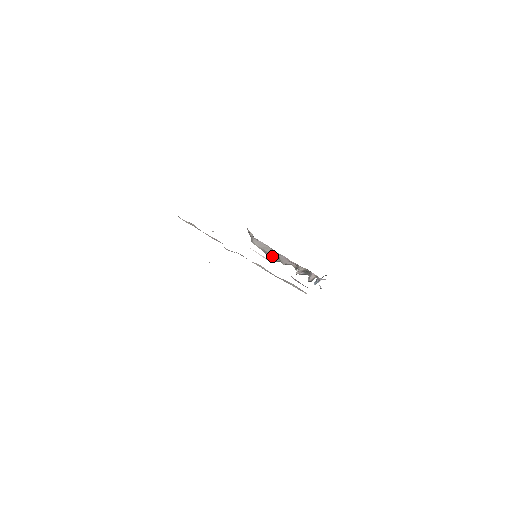
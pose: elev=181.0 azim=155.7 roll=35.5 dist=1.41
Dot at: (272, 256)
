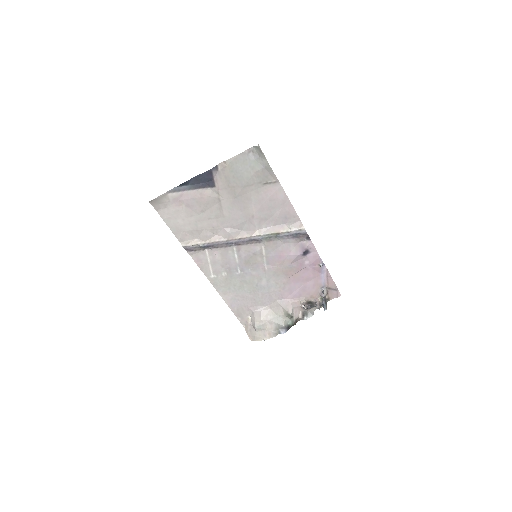
Dot at: (278, 322)
